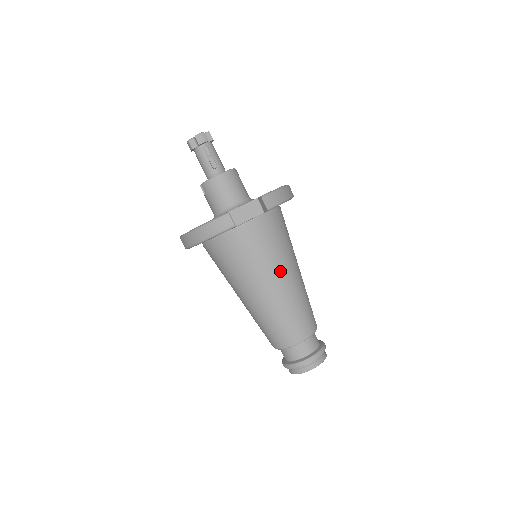
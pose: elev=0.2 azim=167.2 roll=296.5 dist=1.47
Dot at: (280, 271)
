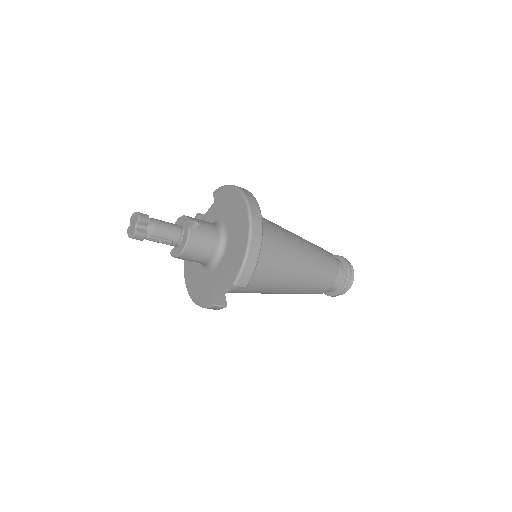
Dot at: (283, 283)
